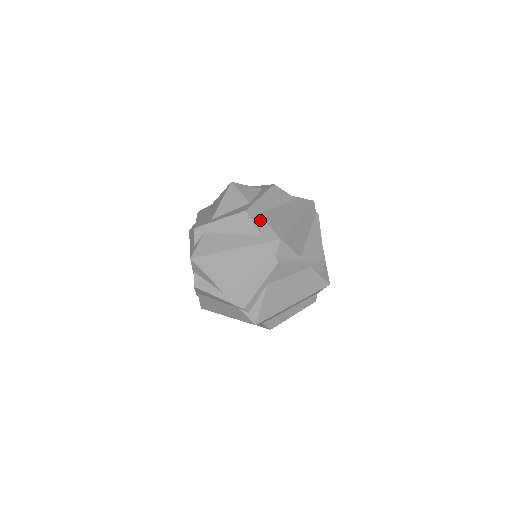
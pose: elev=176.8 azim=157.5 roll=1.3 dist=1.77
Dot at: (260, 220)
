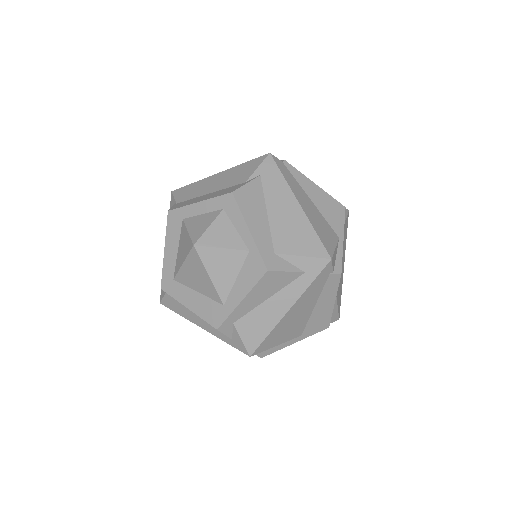
Dot at: (285, 259)
